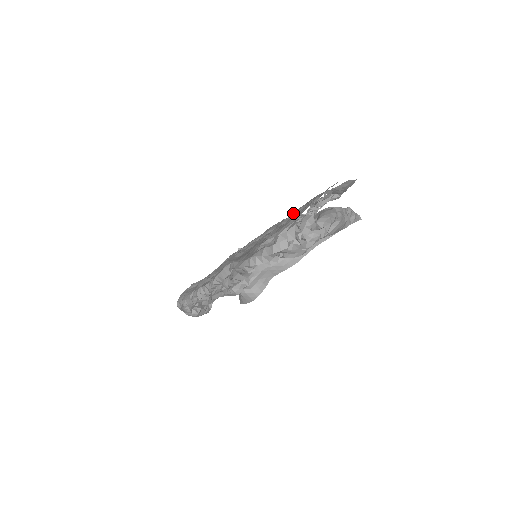
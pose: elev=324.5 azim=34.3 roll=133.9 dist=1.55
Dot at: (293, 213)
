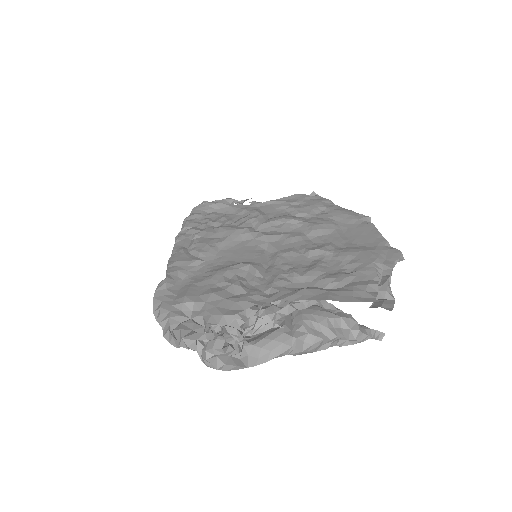
Dot at: (368, 229)
